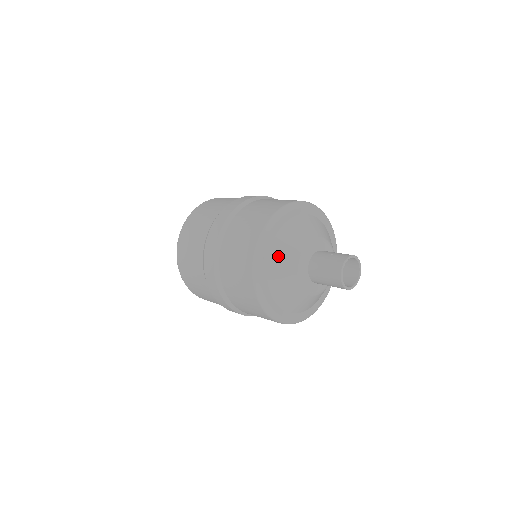
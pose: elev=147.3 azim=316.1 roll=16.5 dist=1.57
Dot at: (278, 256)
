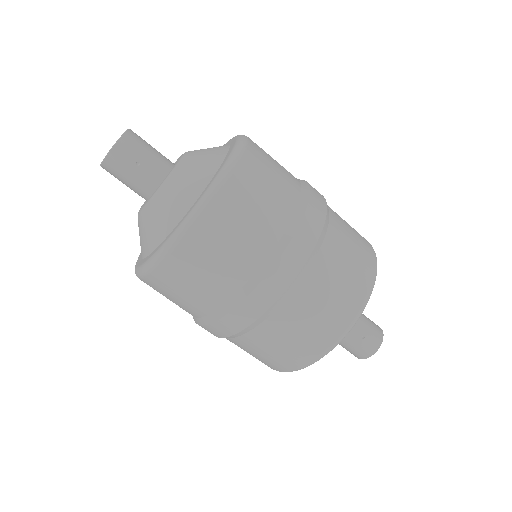
Dot at: occluded
